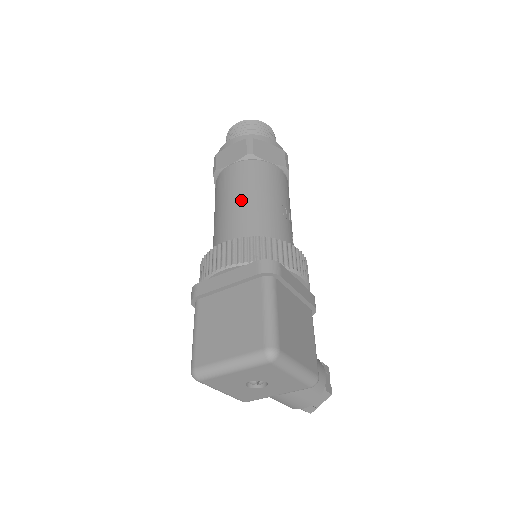
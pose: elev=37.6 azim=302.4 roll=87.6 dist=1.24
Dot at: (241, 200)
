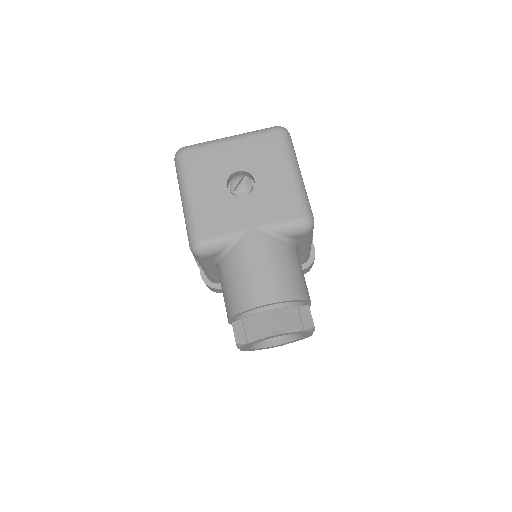
Dot at: occluded
